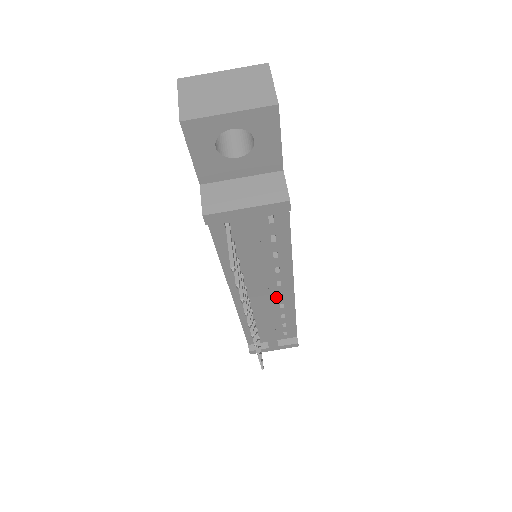
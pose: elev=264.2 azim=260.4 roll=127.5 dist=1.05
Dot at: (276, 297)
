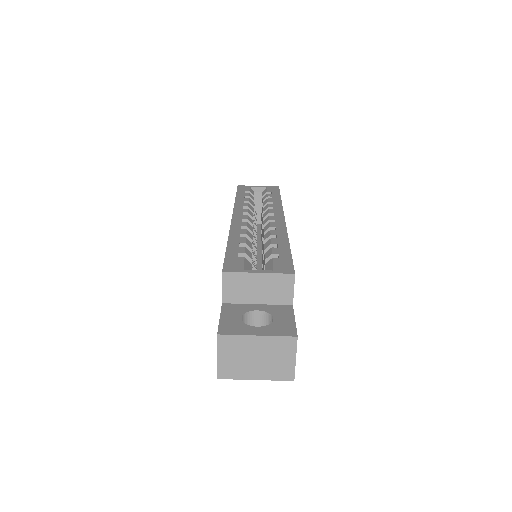
Dot at: occluded
